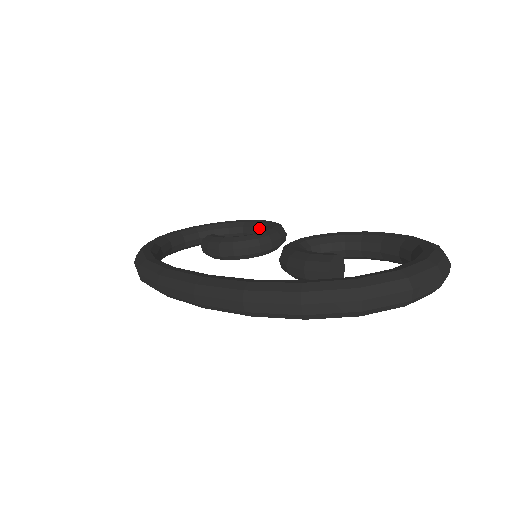
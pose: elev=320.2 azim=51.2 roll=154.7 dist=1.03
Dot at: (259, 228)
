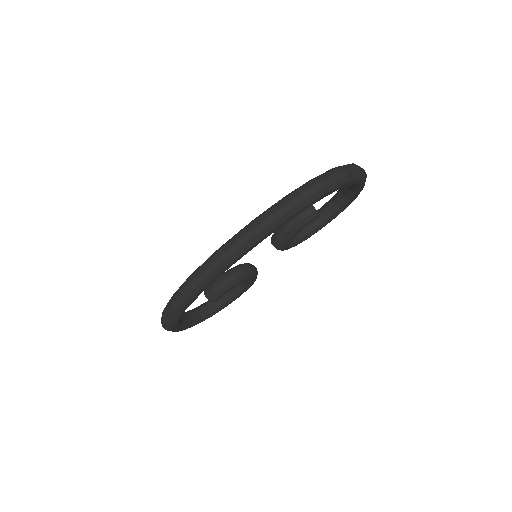
Dot at: occluded
